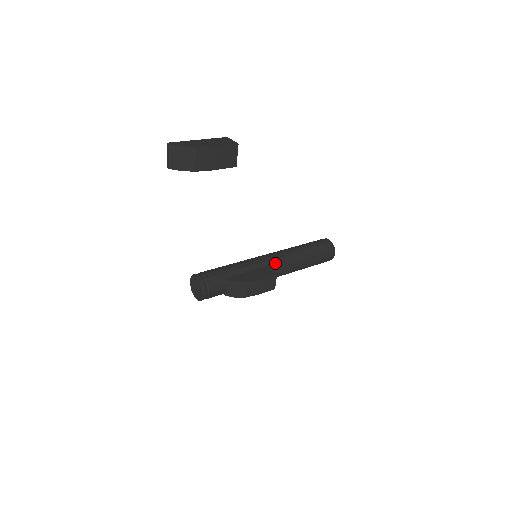
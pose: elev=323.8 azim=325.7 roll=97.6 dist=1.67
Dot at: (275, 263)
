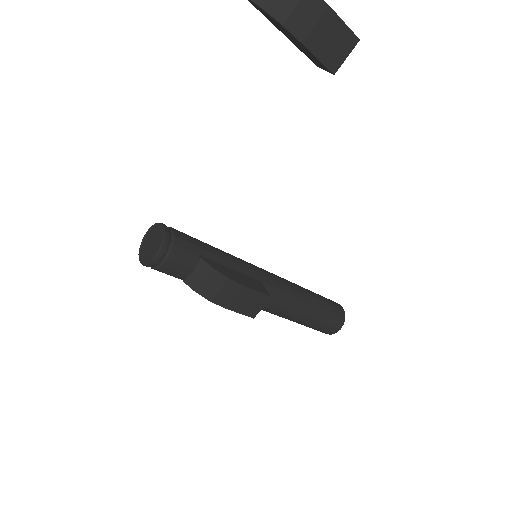
Dot at: (271, 285)
